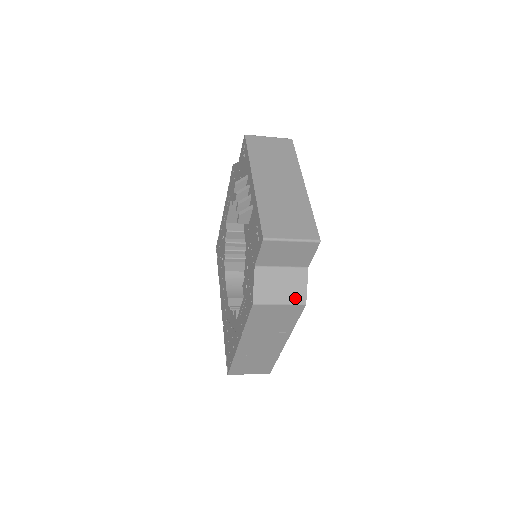
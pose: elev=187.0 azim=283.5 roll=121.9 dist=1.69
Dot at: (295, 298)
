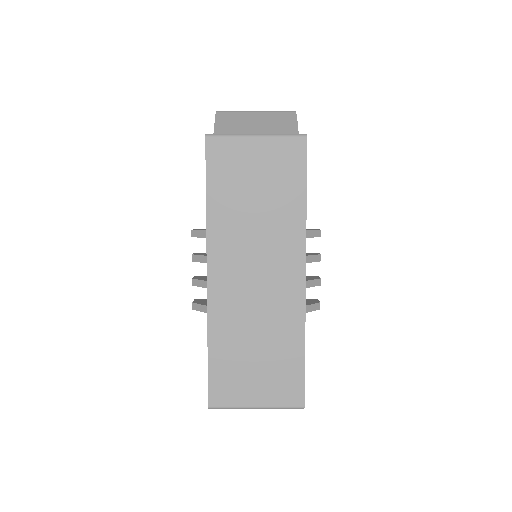
Dot at: occluded
